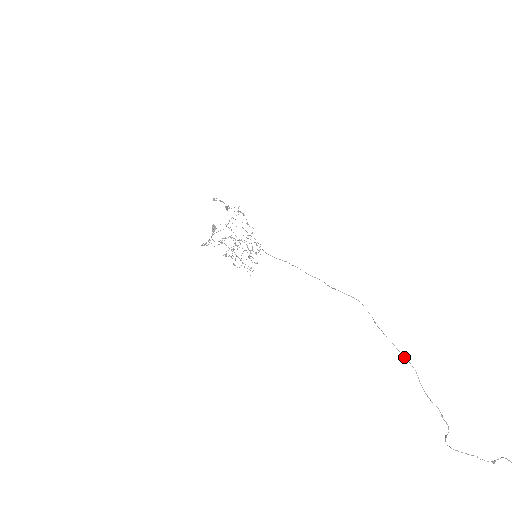
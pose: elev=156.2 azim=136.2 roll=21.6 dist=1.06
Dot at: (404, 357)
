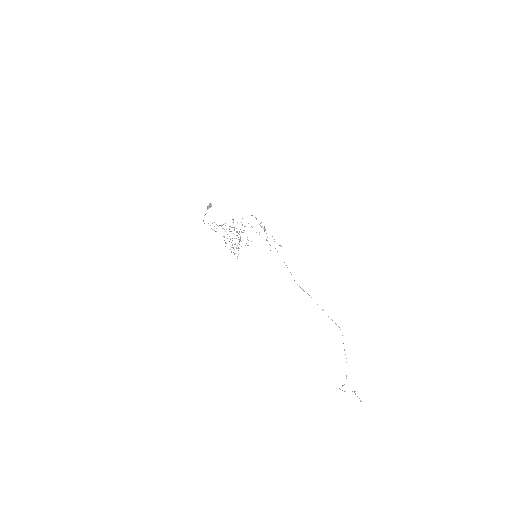
Dot at: occluded
